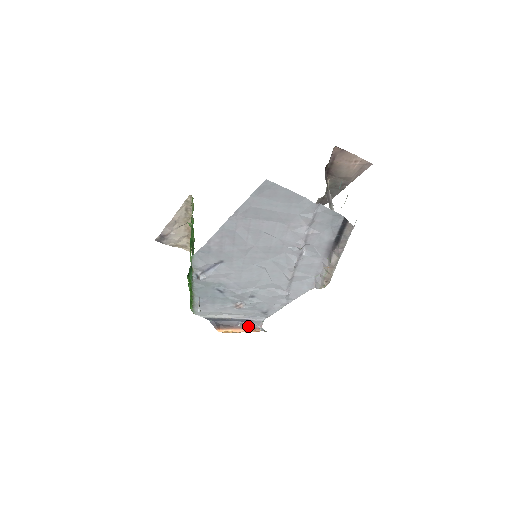
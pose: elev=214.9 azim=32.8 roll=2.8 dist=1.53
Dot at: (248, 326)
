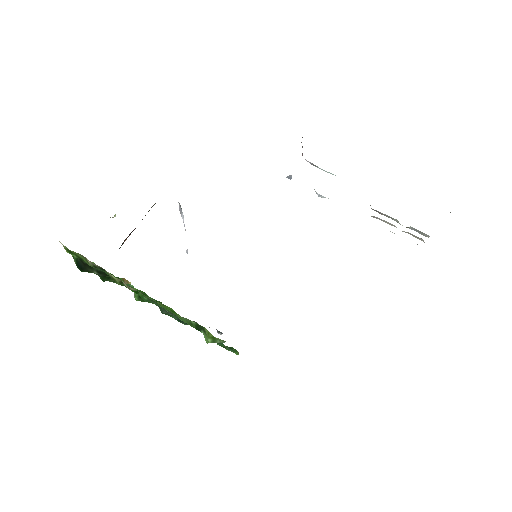
Dot at: occluded
